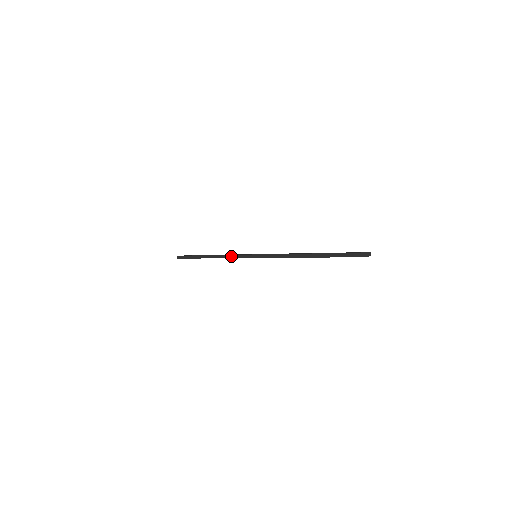
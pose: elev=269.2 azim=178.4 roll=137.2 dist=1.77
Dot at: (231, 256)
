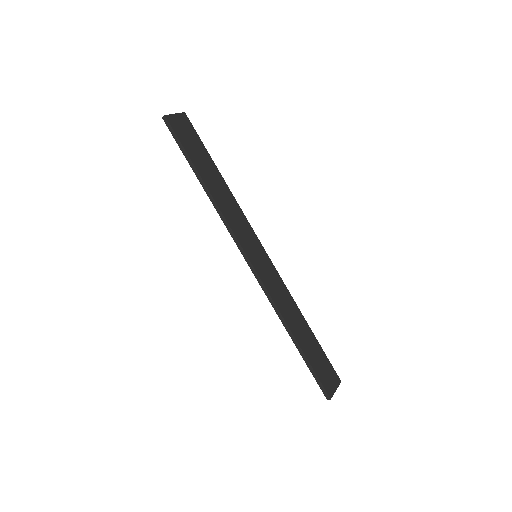
Dot at: (232, 234)
